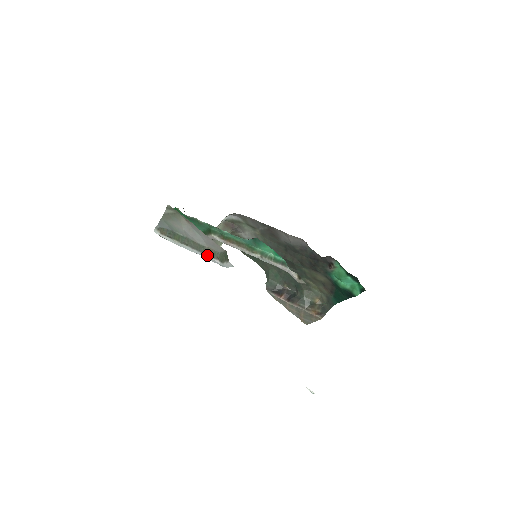
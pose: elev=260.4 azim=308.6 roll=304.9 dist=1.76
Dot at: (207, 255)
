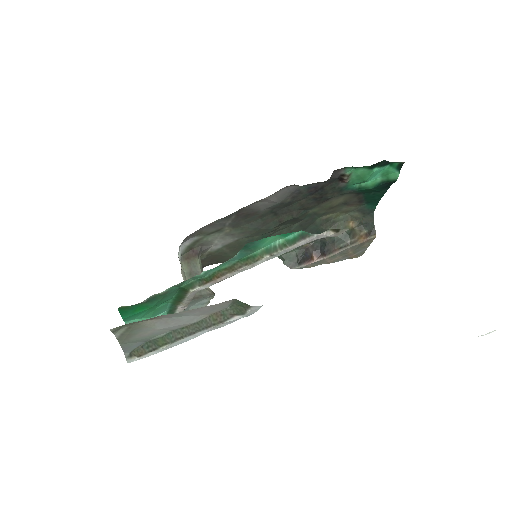
Dot at: (217, 324)
